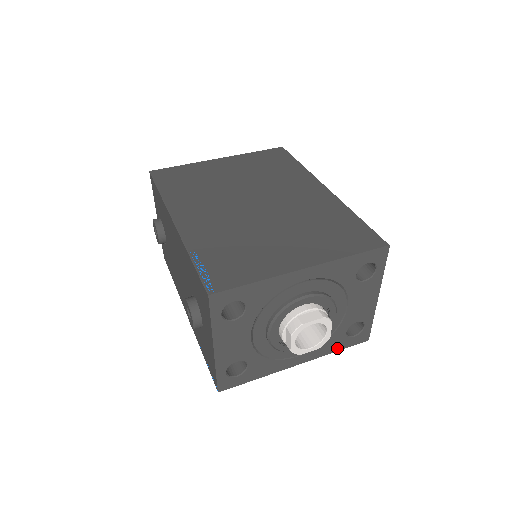
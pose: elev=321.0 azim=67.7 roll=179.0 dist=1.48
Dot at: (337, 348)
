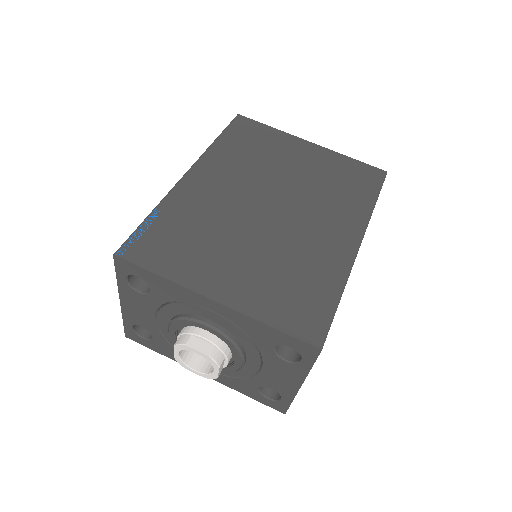
Dot at: (247, 393)
